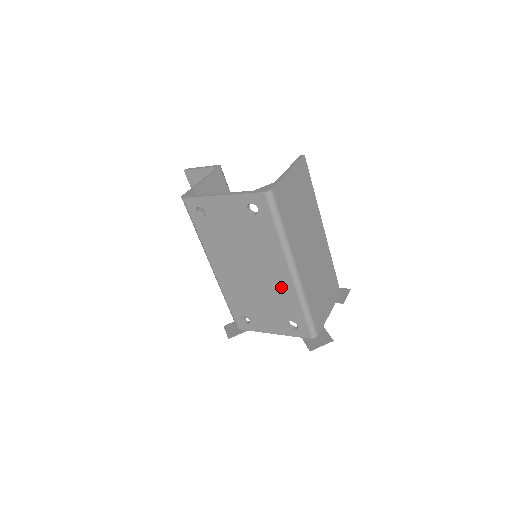
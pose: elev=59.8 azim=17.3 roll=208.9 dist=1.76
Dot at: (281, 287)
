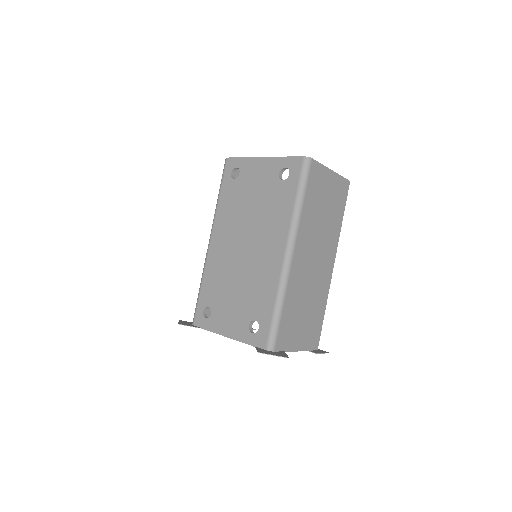
Dot at: (267, 271)
